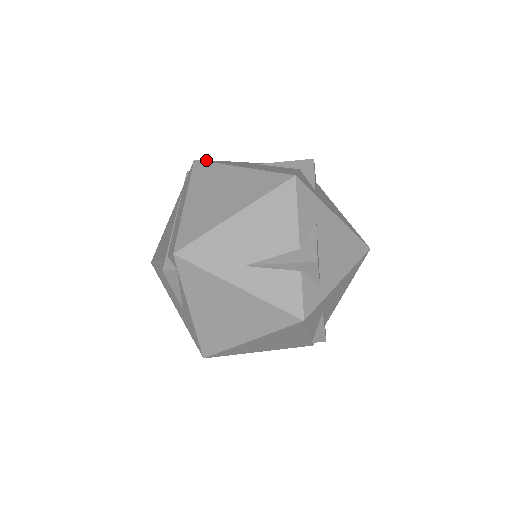
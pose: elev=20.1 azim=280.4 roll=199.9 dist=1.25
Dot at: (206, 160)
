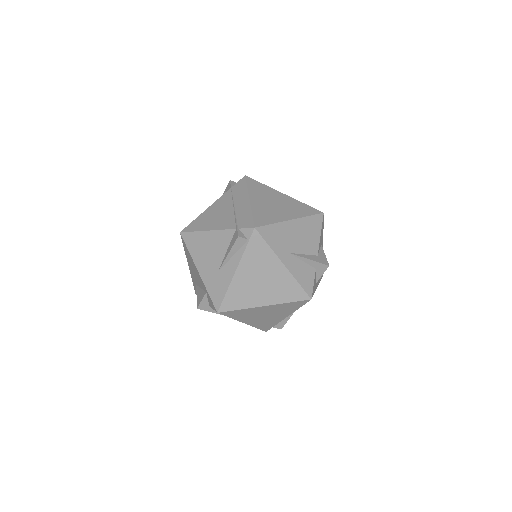
Dot at: occluded
